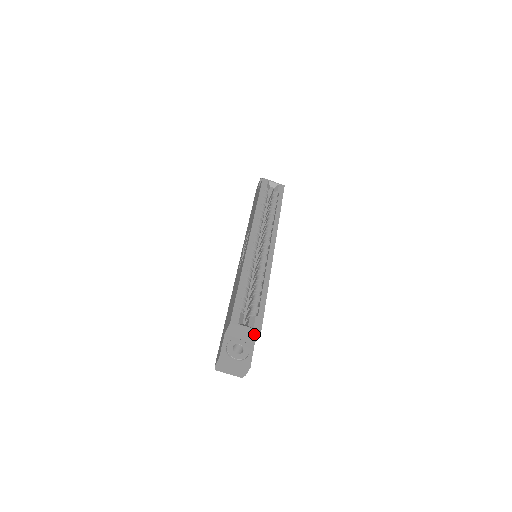
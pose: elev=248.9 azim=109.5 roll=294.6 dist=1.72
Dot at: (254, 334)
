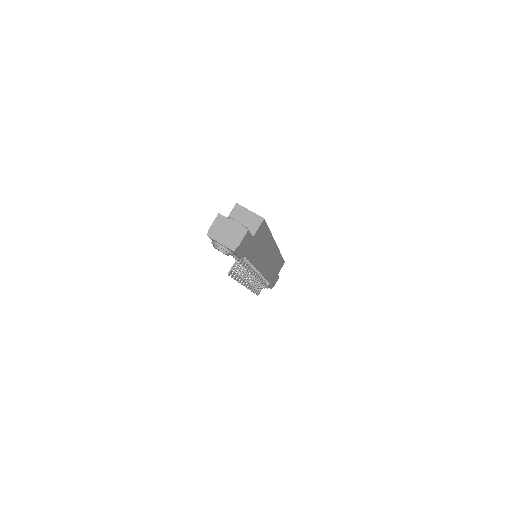
Dot at: (256, 221)
